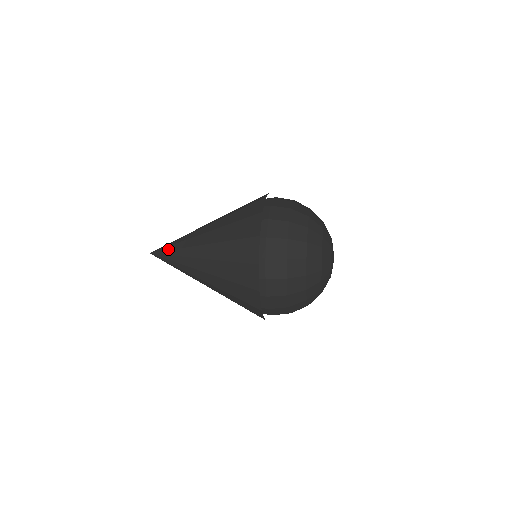
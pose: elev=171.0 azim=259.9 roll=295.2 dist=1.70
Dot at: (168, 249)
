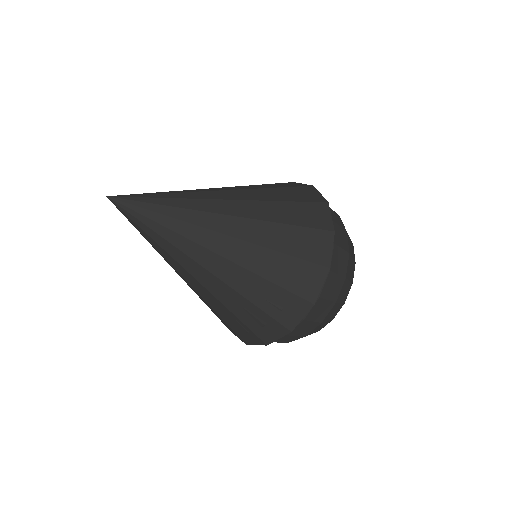
Dot at: (151, 193)
